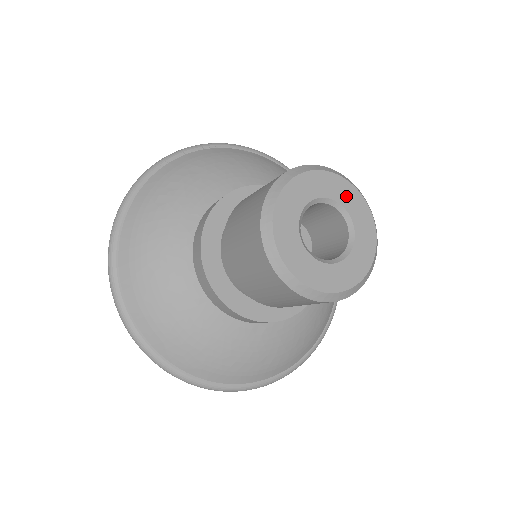
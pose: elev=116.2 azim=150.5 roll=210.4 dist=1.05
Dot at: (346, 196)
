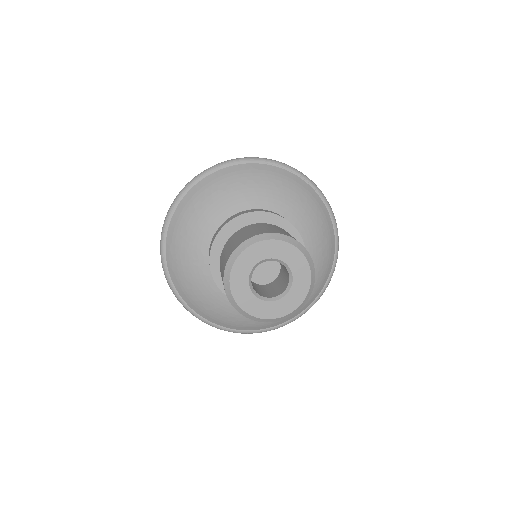
Dot at: (301, 277)
